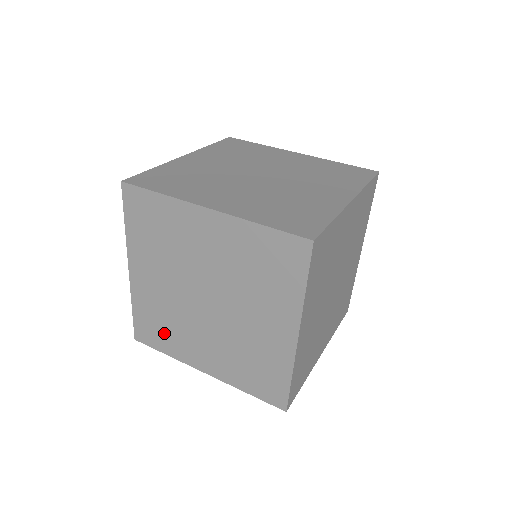
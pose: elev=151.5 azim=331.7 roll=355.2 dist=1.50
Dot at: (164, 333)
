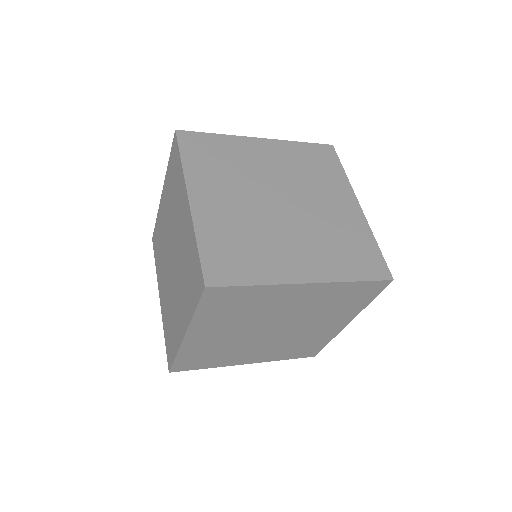
Dot at: (172, 332)
